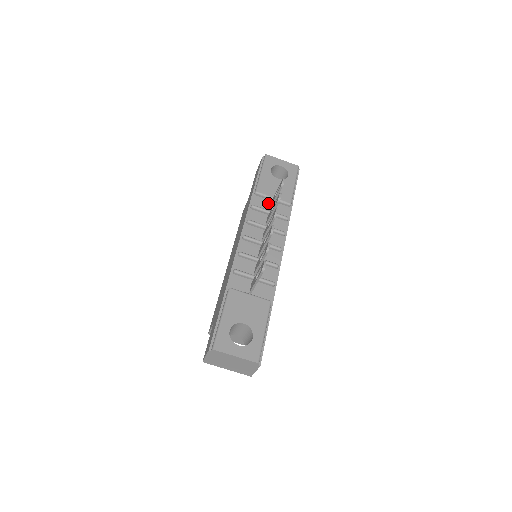
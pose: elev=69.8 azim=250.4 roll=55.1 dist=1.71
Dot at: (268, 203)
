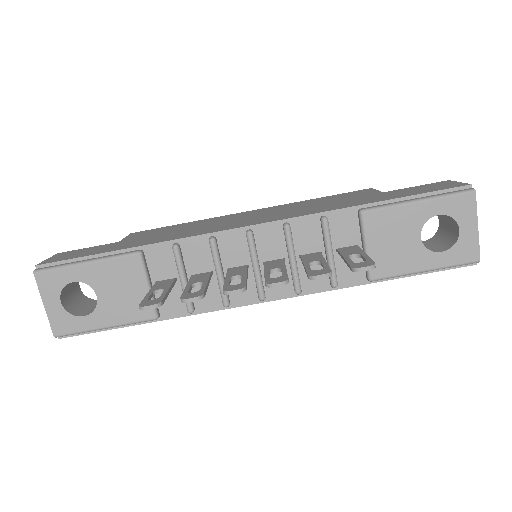
Dot at: (353, 241)
